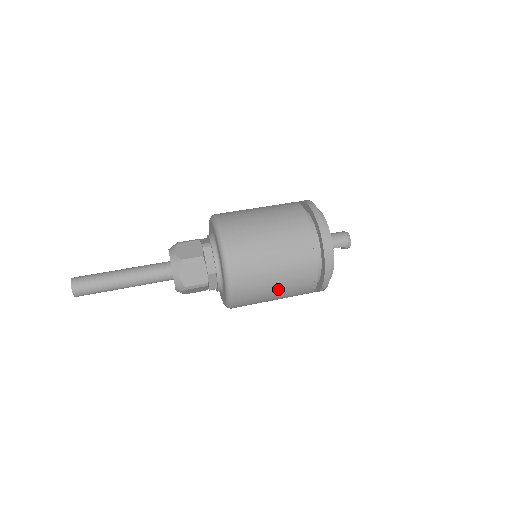
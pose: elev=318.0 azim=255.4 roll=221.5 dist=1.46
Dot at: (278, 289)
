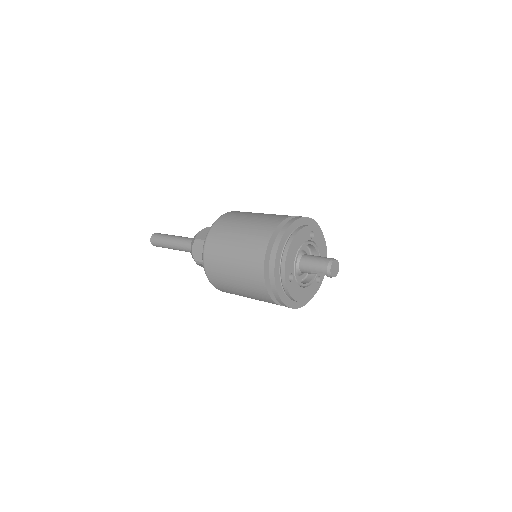
Dot at: (239, 286)
